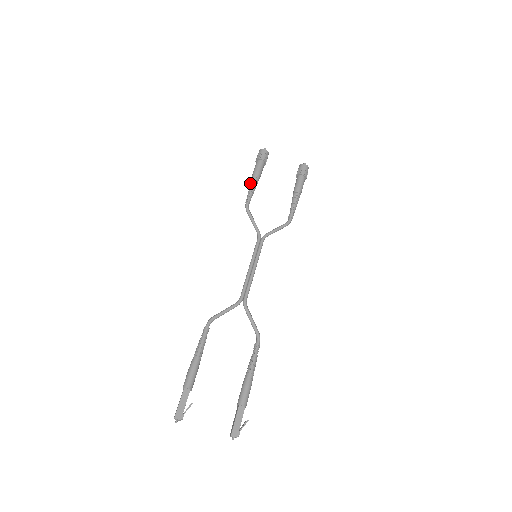
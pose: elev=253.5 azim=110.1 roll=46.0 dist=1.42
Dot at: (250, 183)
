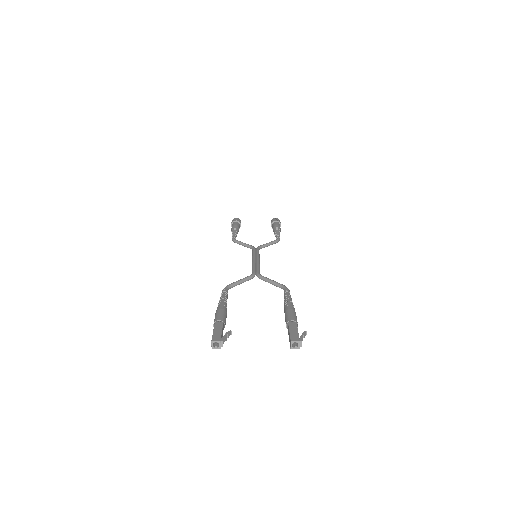
Dot at: occluded
